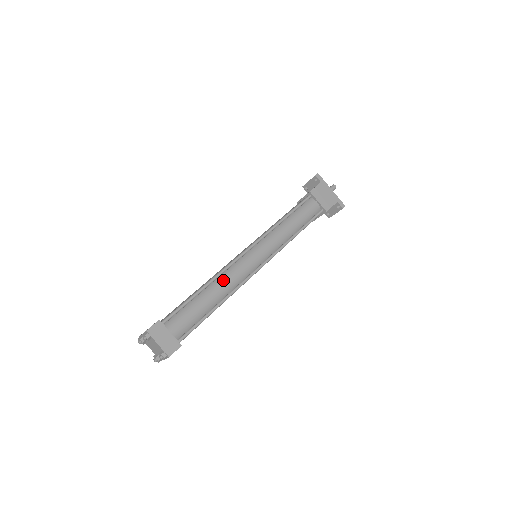
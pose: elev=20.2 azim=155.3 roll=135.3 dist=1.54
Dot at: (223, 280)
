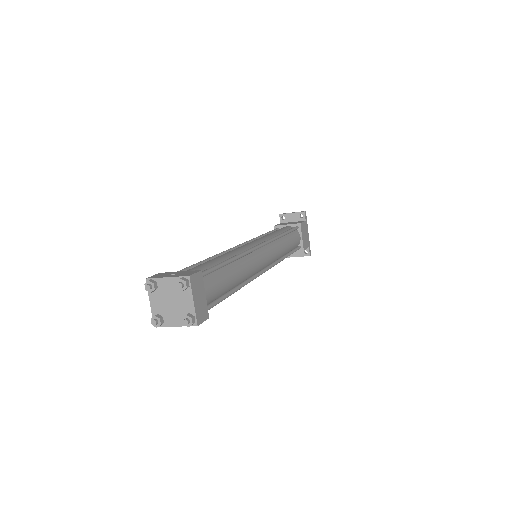
Dot at: (246, 263)
